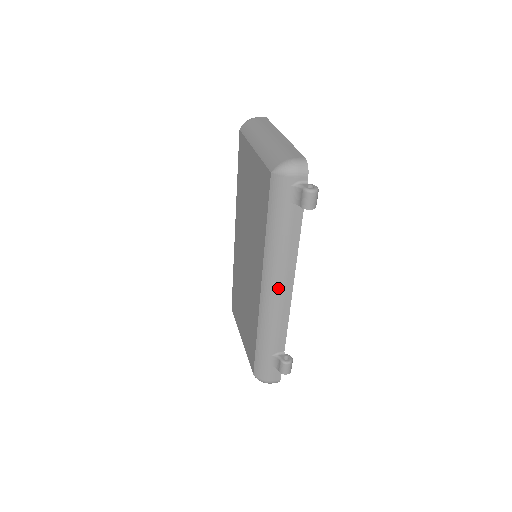
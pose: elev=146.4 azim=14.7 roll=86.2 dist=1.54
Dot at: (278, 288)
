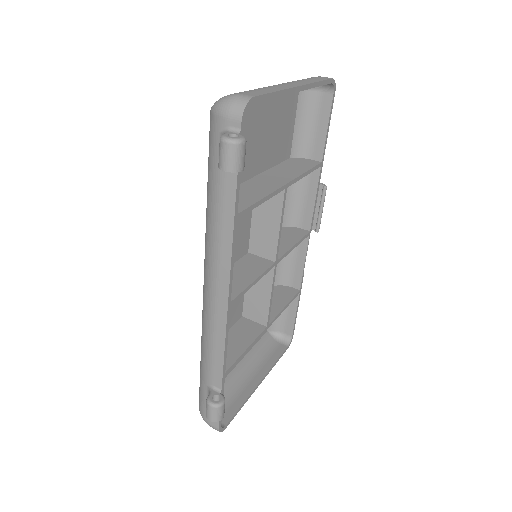
Dot at: (211, 289)
